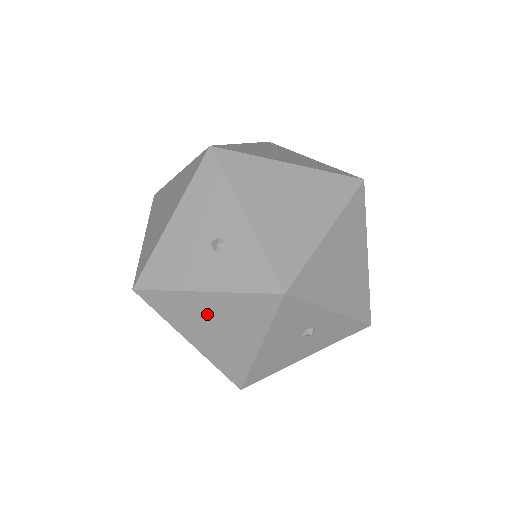
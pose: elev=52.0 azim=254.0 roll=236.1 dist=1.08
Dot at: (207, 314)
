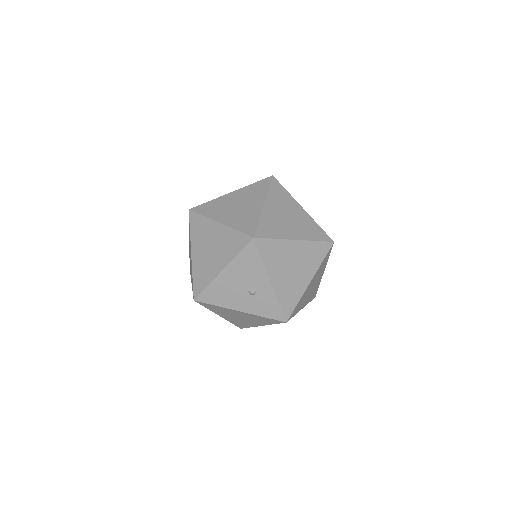
Dot at: (237, 315)
